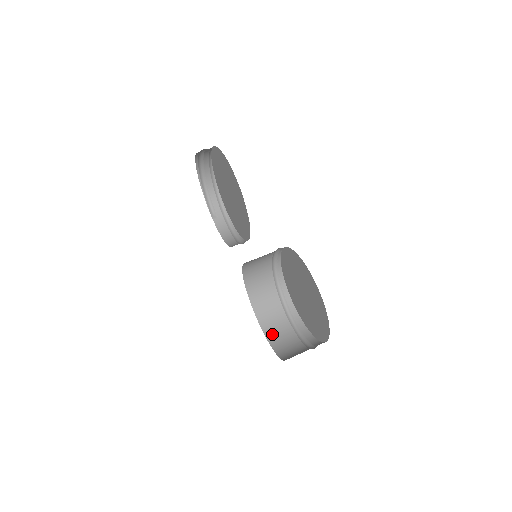
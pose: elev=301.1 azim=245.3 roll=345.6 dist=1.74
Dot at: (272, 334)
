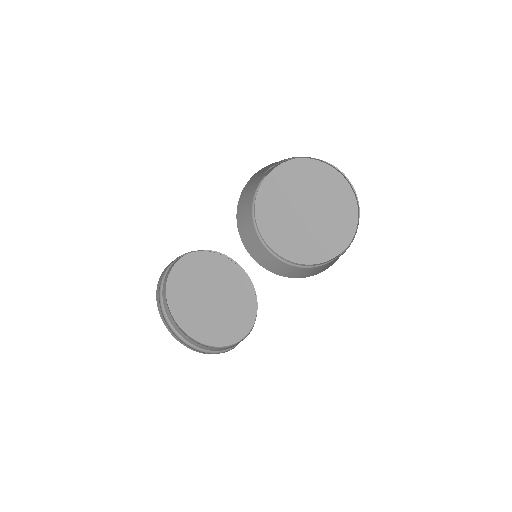
Dot at: occluded
